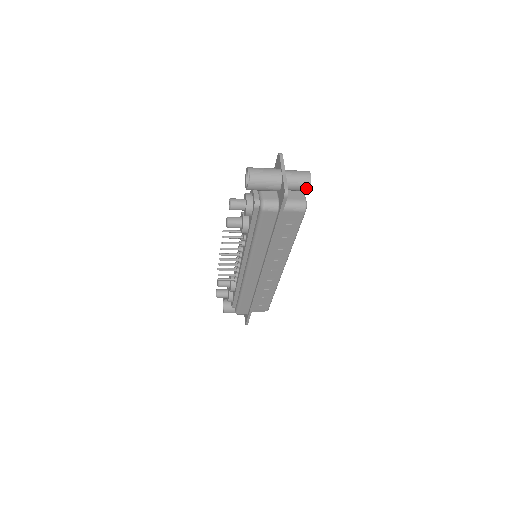
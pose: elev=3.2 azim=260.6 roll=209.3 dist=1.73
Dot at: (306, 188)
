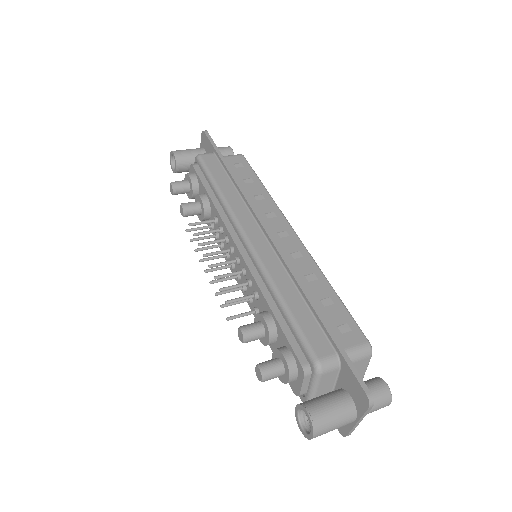
Dot at: occluded
